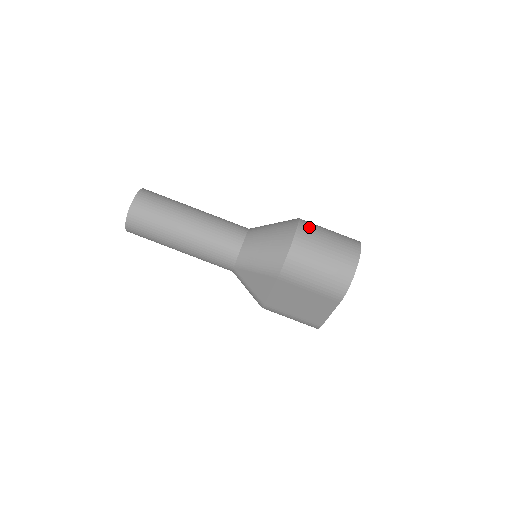
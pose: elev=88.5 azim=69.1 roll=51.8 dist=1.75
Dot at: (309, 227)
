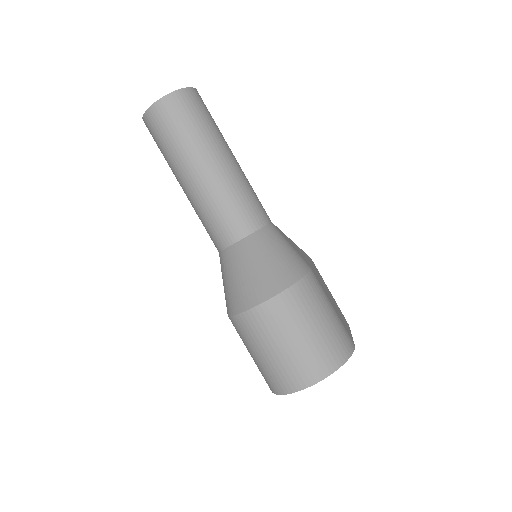
Dot at: (286, 308)
